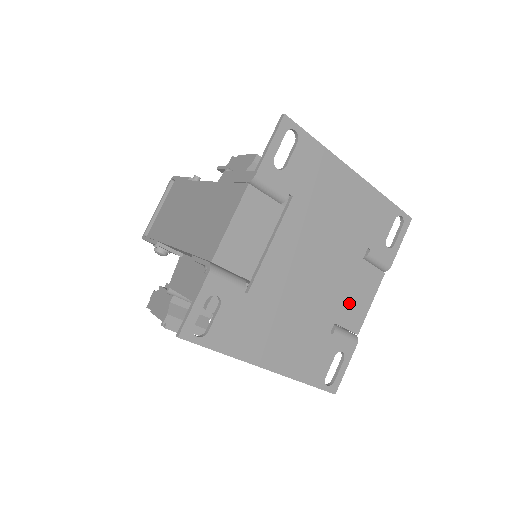
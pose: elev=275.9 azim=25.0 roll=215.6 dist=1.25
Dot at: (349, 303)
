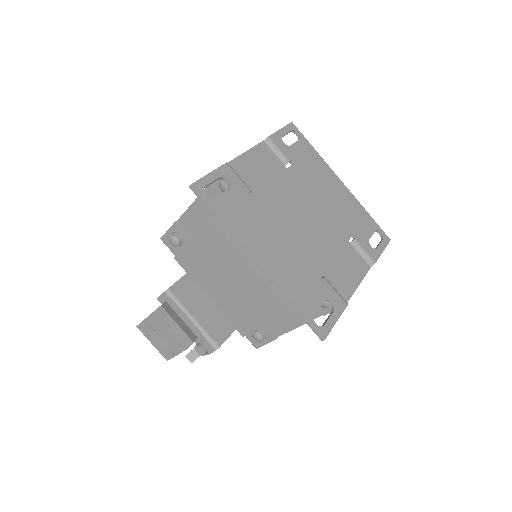
Dot at: (338, 269)
